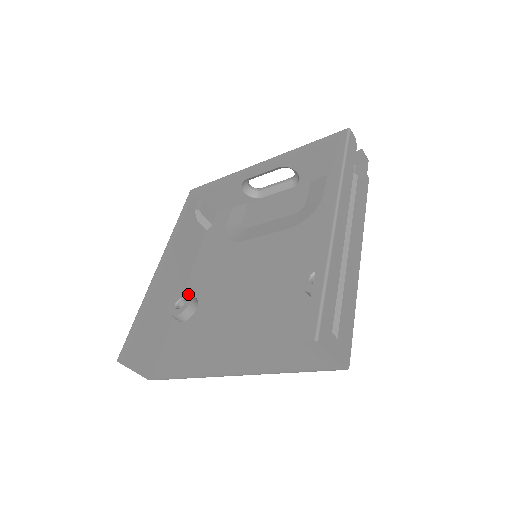
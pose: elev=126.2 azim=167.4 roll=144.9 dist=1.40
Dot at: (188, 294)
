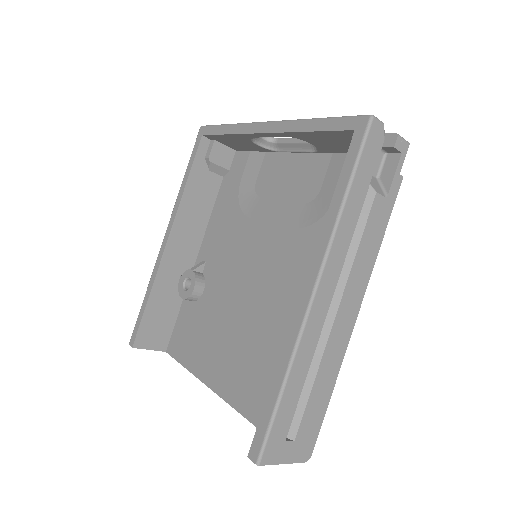
Dot at: (193, 276)
